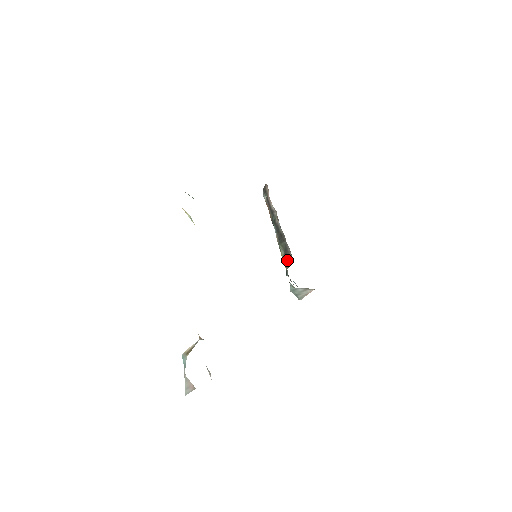
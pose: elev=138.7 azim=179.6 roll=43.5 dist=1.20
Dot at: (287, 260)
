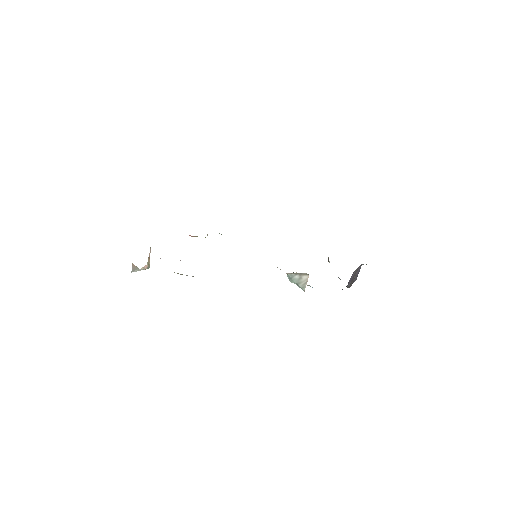
Dot at: occluded
